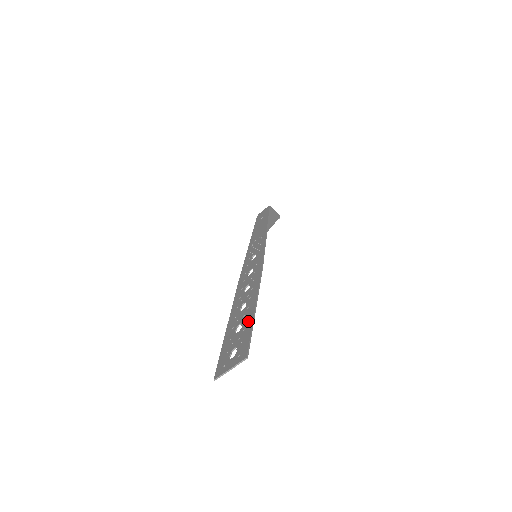
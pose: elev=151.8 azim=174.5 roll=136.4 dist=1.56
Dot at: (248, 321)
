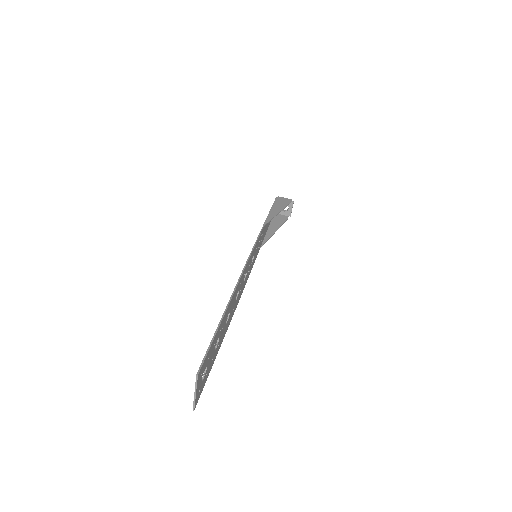
Dot at: occluded
